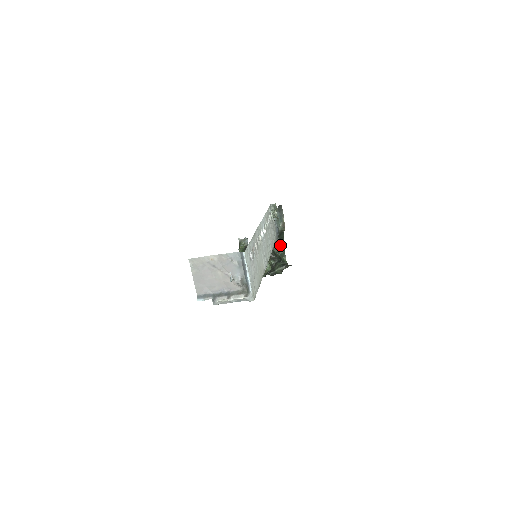
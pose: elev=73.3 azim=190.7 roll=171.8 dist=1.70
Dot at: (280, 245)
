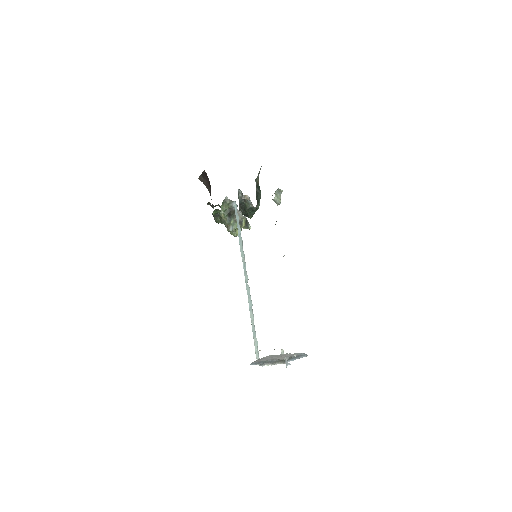
Dot at: (256, 209)
